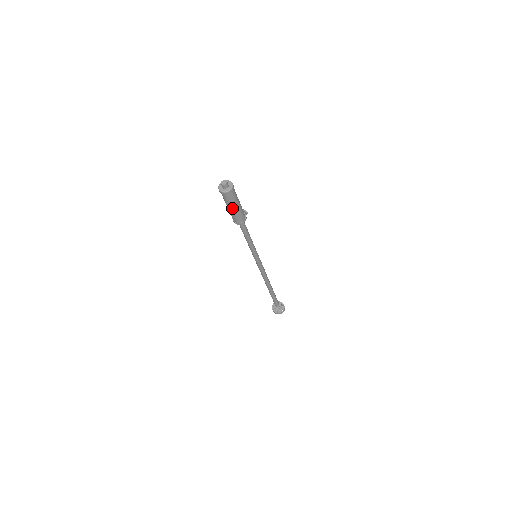
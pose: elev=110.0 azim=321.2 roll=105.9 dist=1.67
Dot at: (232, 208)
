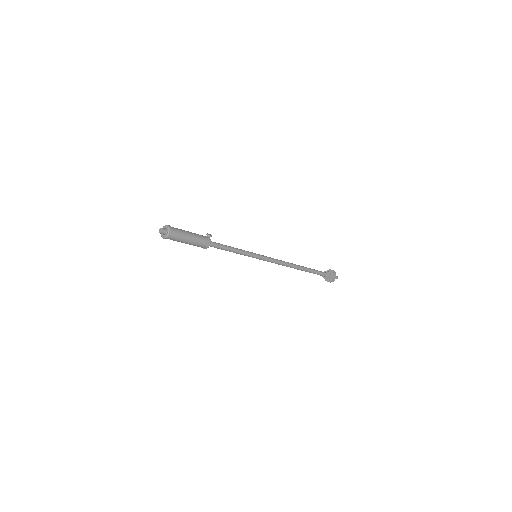
Dot at: (185, 243)
